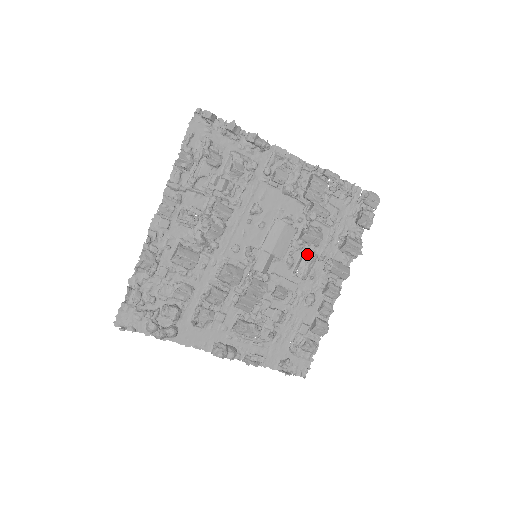
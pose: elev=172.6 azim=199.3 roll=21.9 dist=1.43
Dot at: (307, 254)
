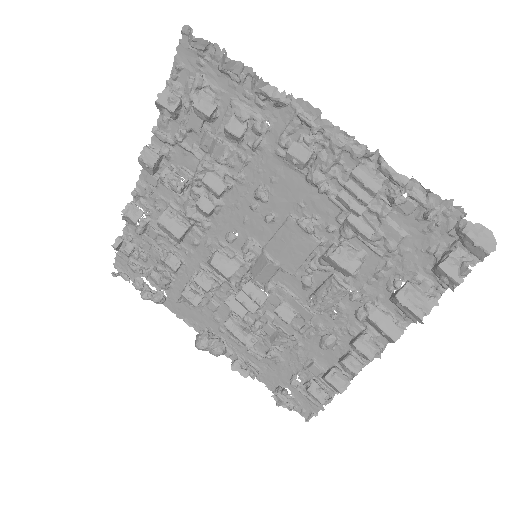
Dot at: (329, 283)
